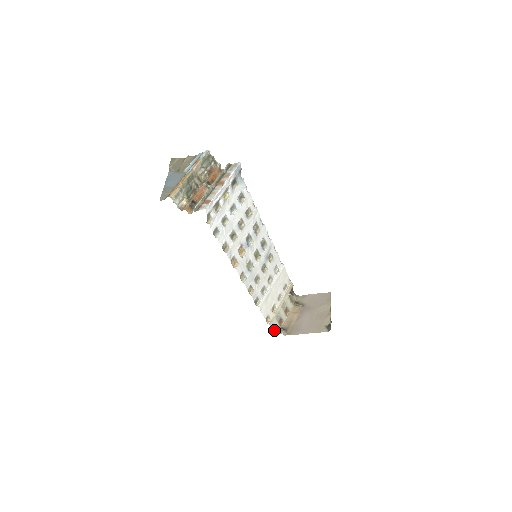
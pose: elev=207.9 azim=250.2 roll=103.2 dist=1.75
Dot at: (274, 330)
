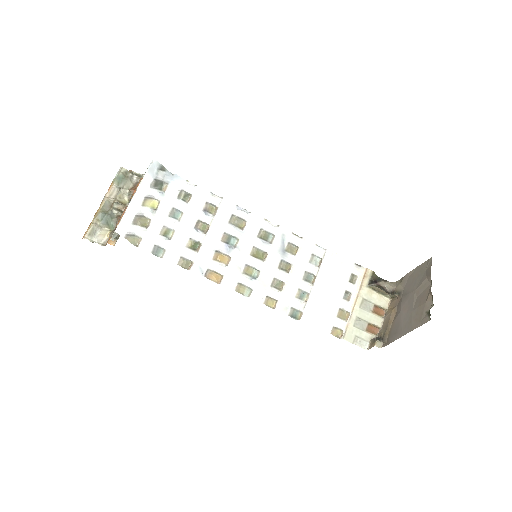
Dot at: (363, 345)
